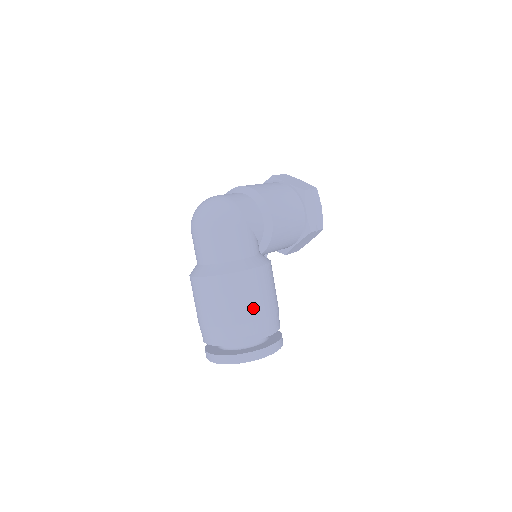
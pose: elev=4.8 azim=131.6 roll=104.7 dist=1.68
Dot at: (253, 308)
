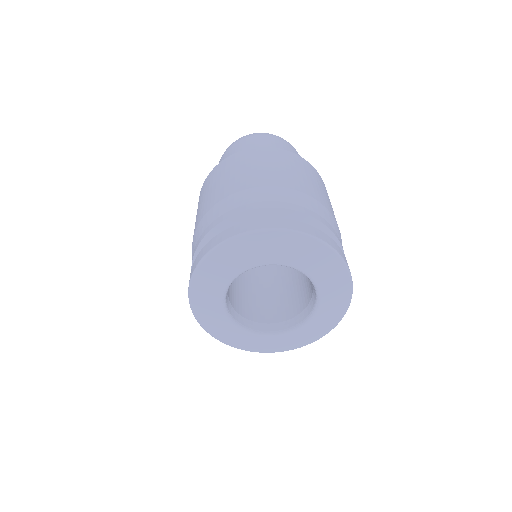
Dot at: occluded
